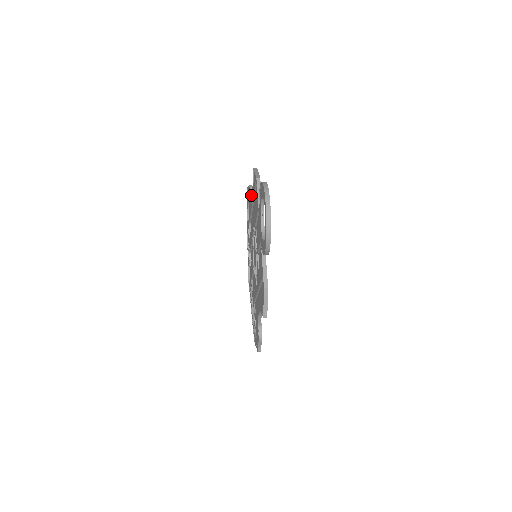
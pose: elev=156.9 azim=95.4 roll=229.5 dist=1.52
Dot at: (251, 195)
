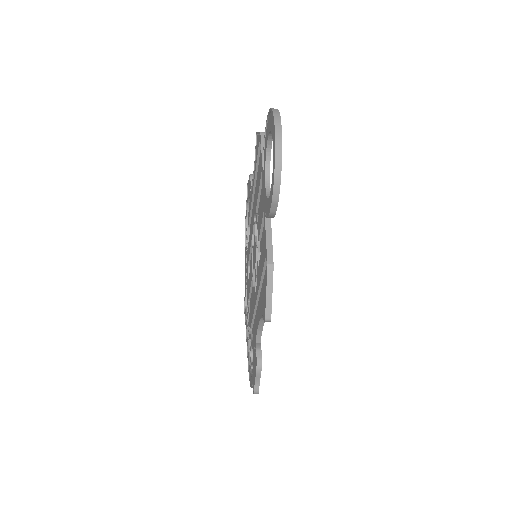
Dot at: occluded
